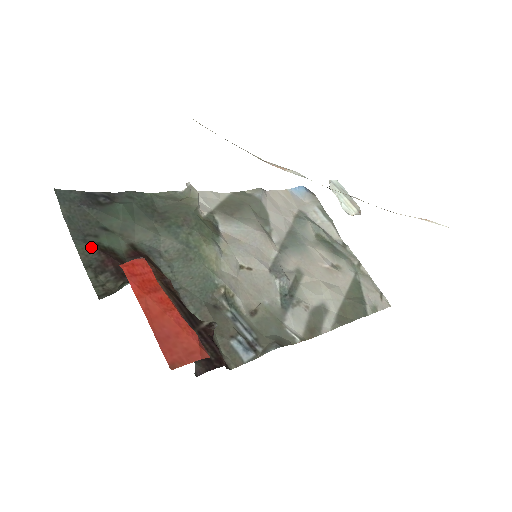
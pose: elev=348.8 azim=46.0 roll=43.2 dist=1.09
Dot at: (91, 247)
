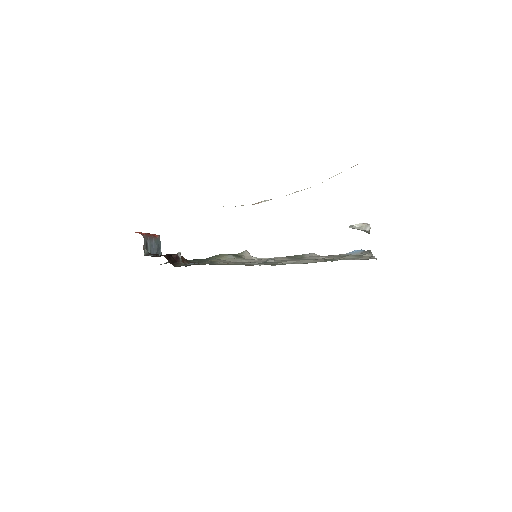
Dot at: occluded
